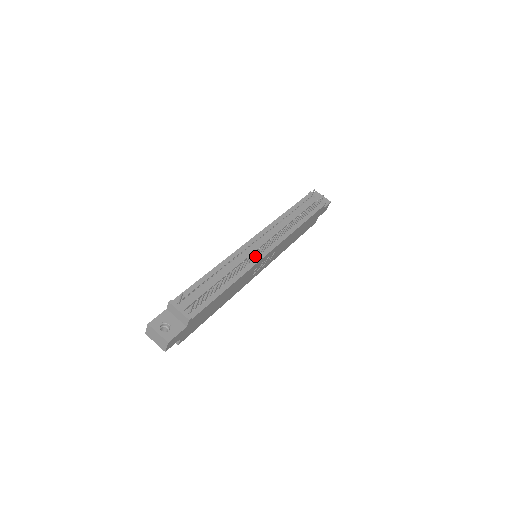
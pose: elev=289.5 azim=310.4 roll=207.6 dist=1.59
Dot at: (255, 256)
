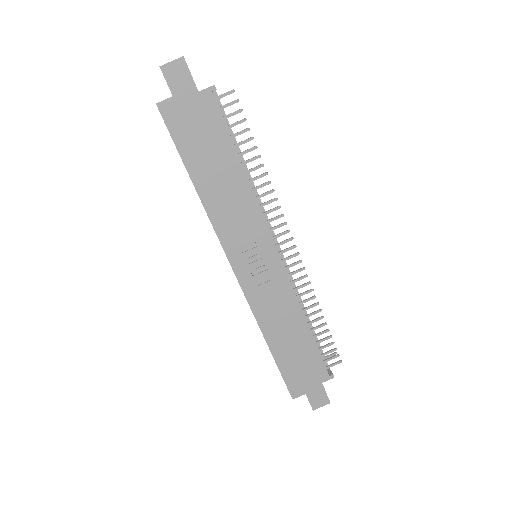
Dot at: (270, 228)
